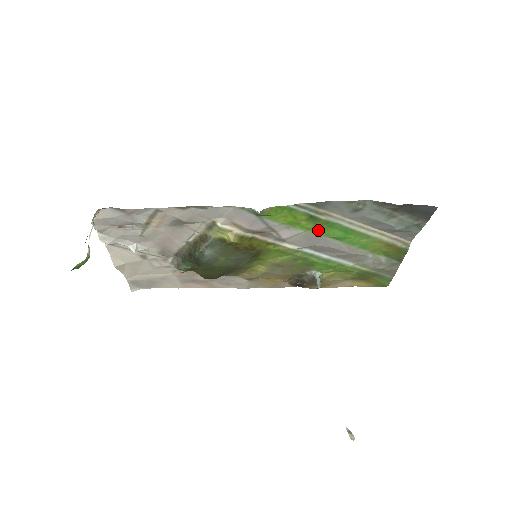
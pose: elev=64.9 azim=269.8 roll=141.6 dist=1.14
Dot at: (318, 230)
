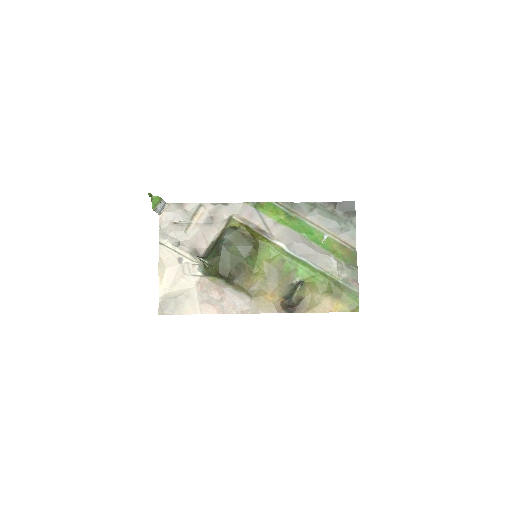
Dot at: (293, 226)
